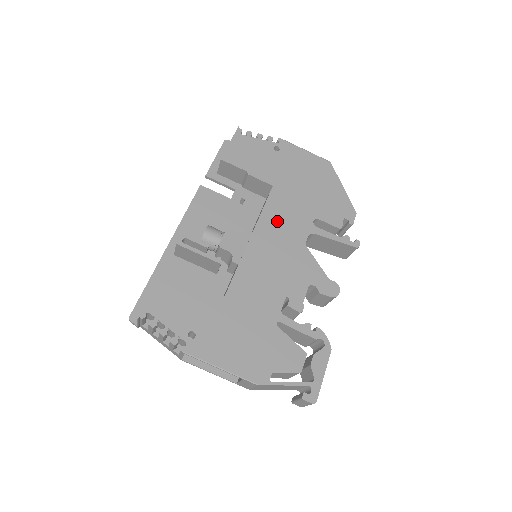
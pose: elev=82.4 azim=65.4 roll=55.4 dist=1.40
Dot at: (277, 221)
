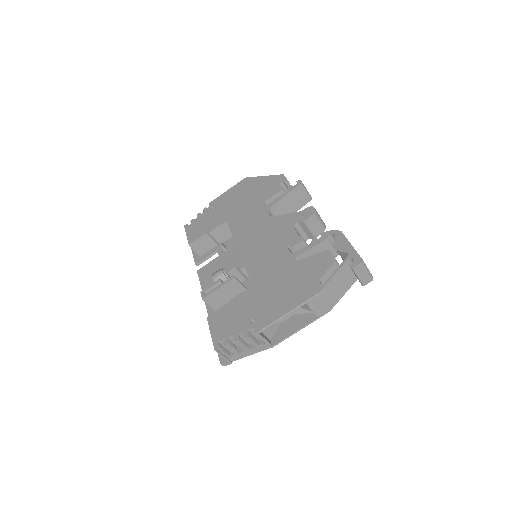
Dot at: (245, 228)
